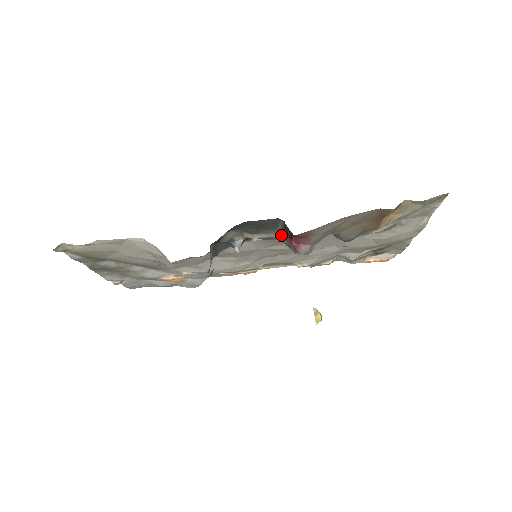
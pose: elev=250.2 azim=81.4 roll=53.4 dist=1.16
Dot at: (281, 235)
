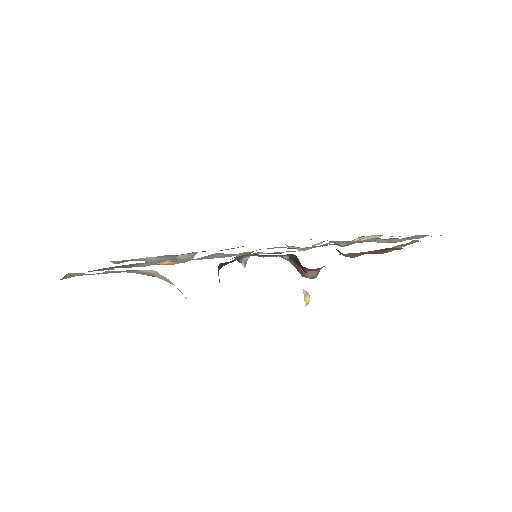
Dot at: (289, 257)
